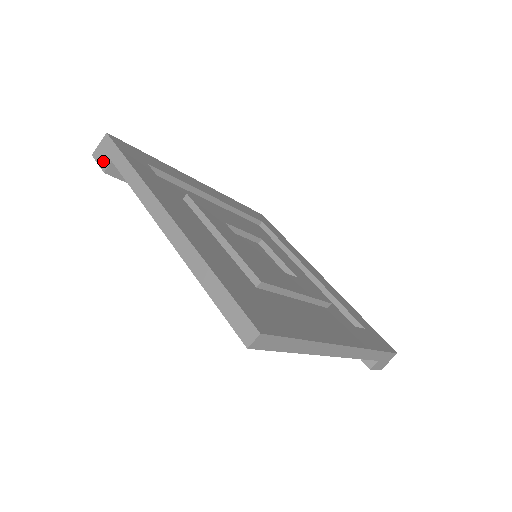
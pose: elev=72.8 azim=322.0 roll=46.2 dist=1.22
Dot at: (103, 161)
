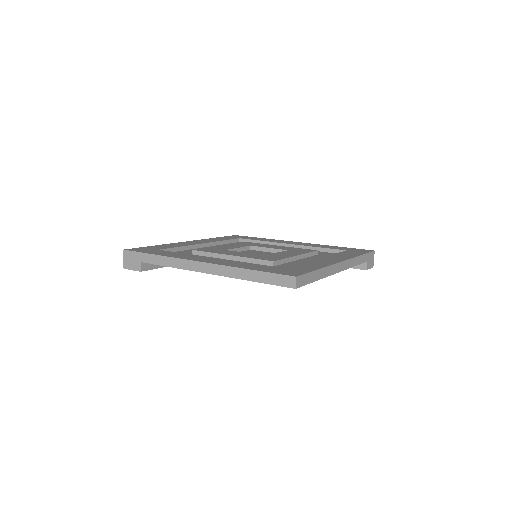
Dot at: (135, 266)
